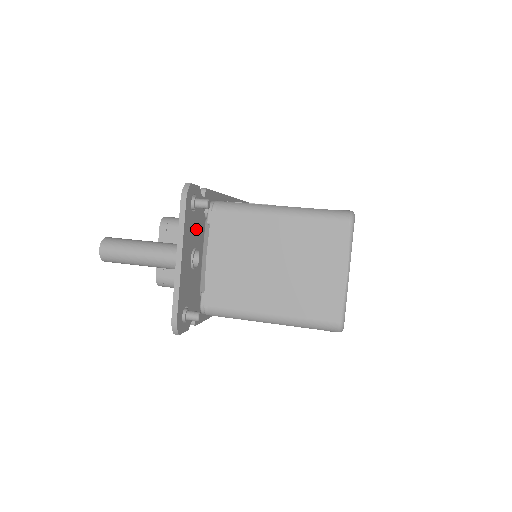
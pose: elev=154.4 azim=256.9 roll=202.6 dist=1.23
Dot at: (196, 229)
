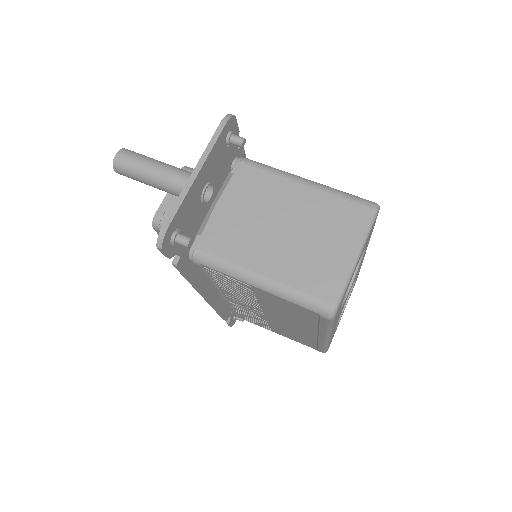
Dot at: (220, 166)
